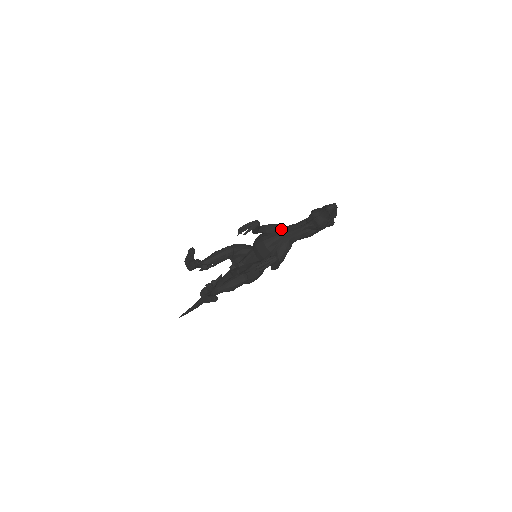
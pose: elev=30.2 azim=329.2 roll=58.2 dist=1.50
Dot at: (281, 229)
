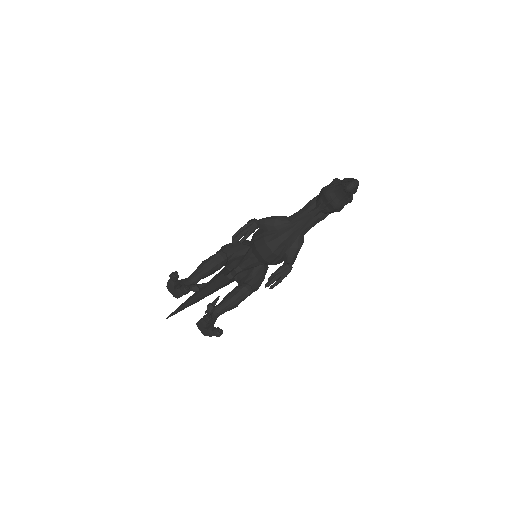
Dot at: (287, 223)
